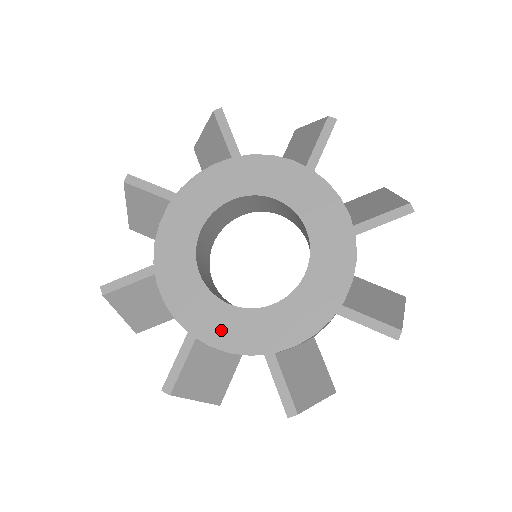
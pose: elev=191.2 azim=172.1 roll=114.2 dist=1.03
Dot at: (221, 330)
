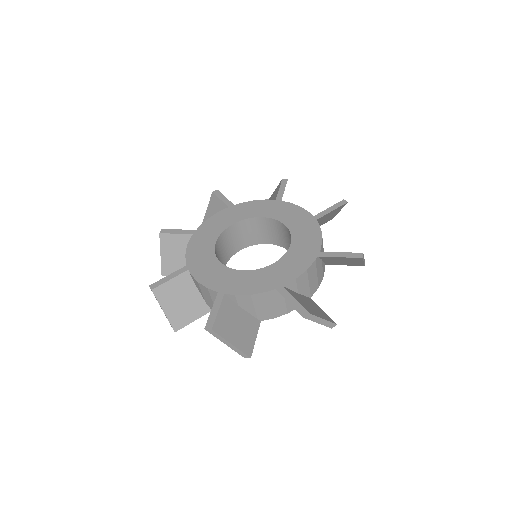
Dot at: (242, 285)
